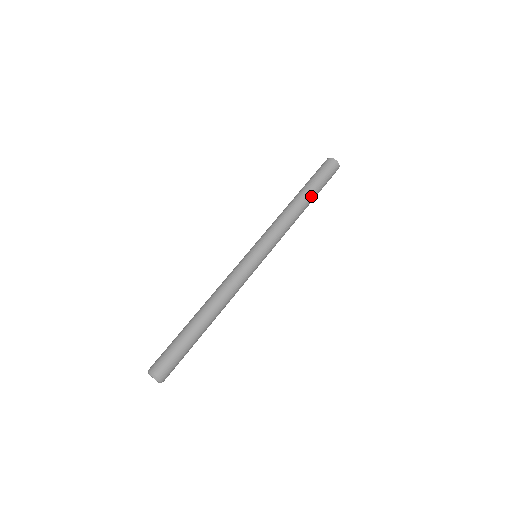
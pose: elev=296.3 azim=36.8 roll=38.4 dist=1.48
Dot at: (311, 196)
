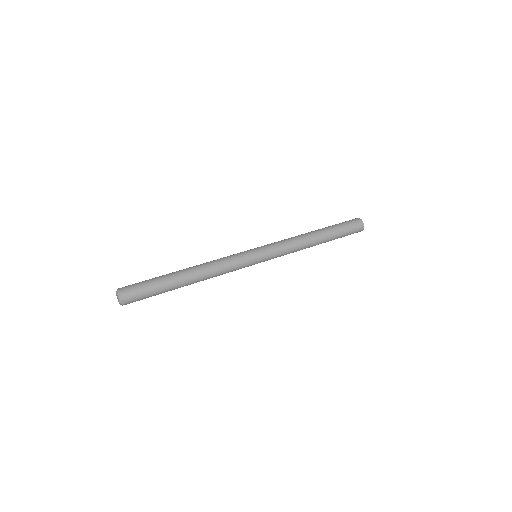
Dot at: (327, 236)
